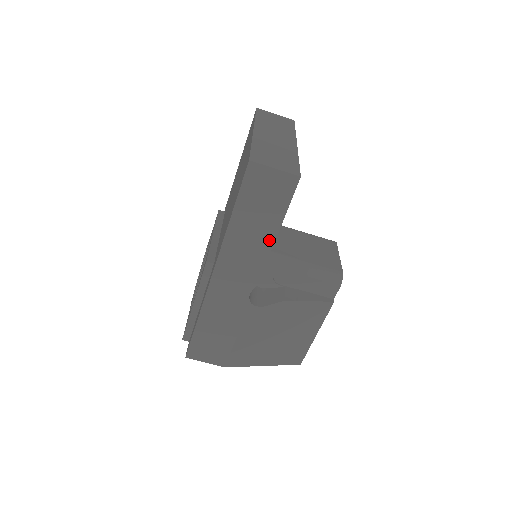
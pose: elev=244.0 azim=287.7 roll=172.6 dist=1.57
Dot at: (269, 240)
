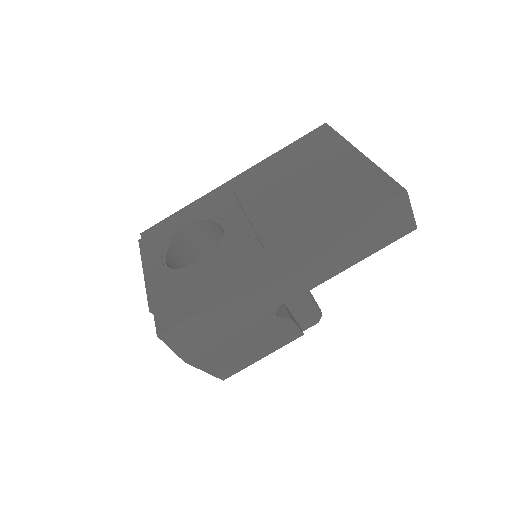
Dot at: (349, 263)
